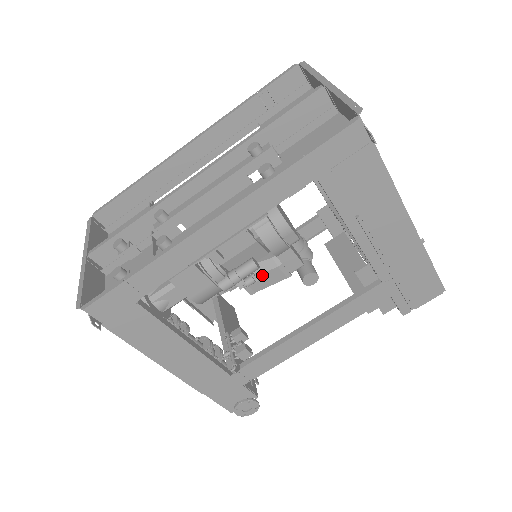
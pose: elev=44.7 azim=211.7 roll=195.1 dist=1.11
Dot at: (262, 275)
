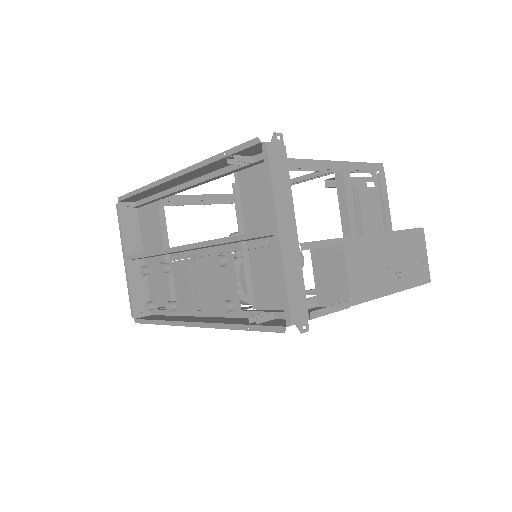
Dot at: occluded
